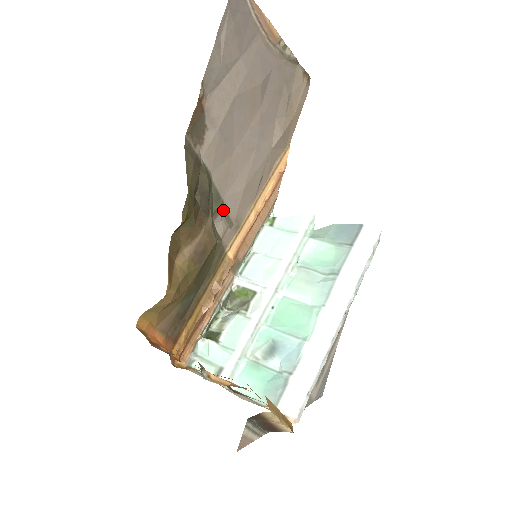
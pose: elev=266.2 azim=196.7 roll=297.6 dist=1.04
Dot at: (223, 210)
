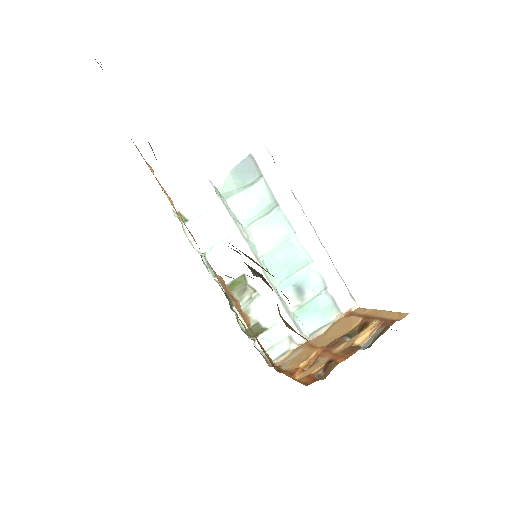
Dot at: occluded
